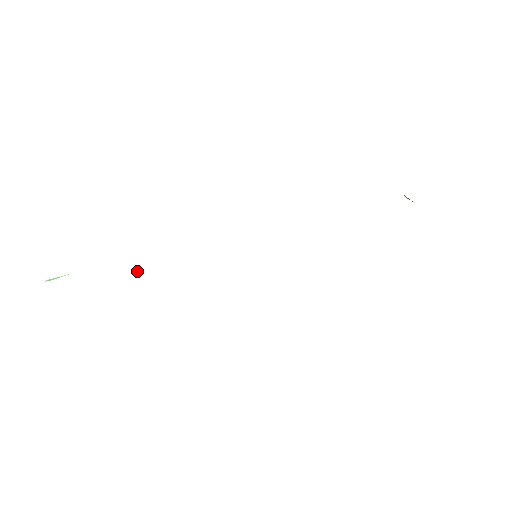
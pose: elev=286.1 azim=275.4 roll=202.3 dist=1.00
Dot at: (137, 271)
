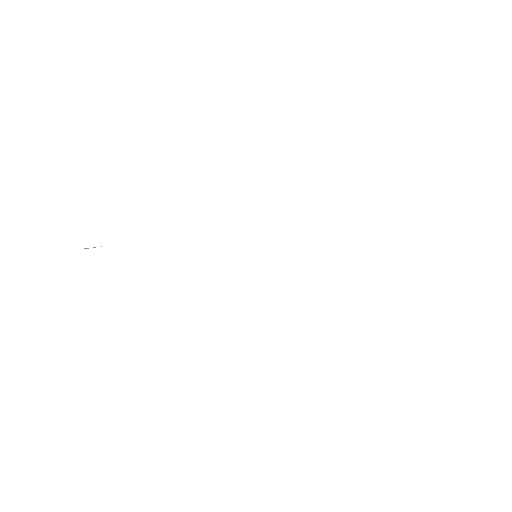
Dot at: occluded
